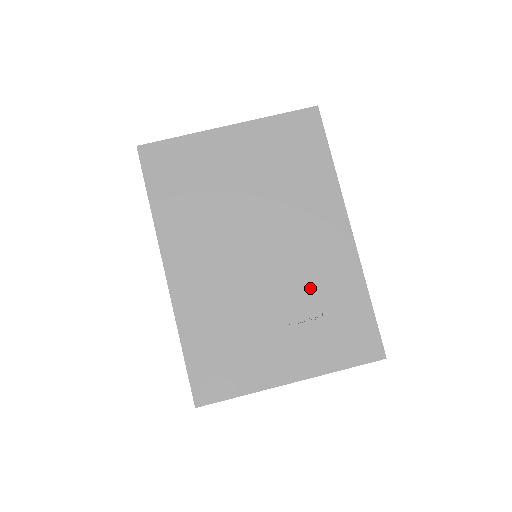
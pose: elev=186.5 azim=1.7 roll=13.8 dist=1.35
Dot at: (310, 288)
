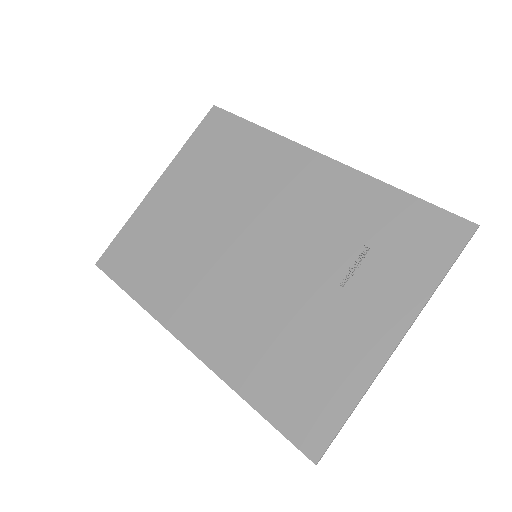
Dot at: (331, 235)
